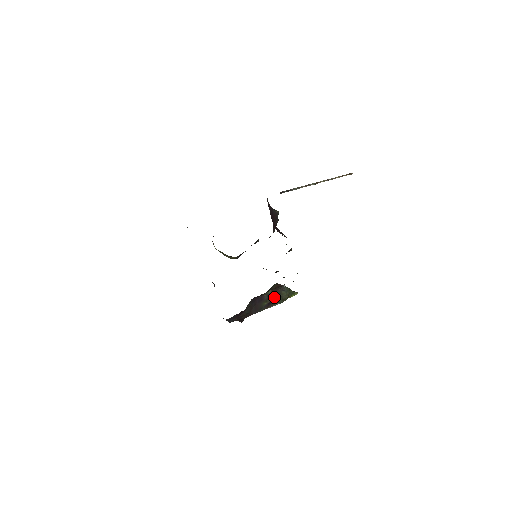
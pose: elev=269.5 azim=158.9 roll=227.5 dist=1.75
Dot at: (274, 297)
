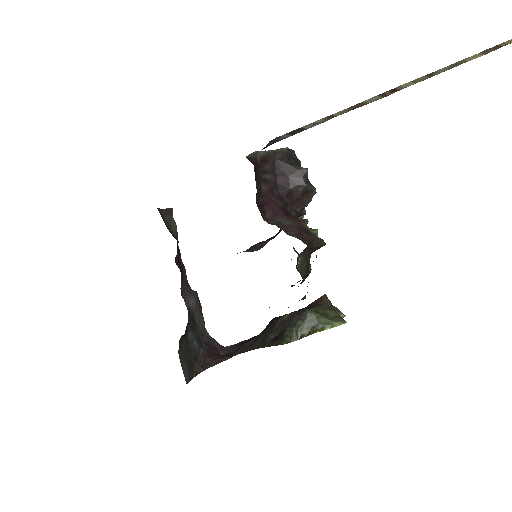
Dot at: (283, 329)
